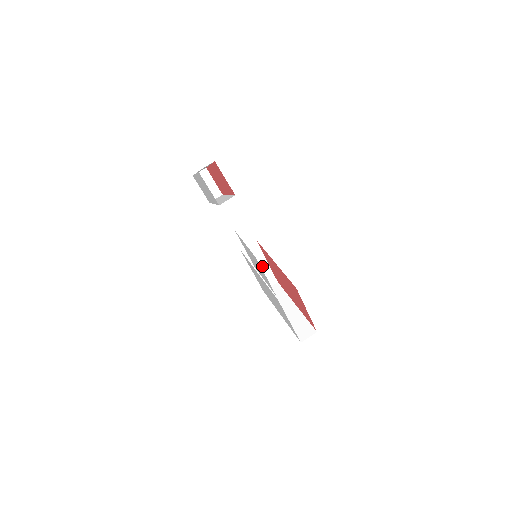
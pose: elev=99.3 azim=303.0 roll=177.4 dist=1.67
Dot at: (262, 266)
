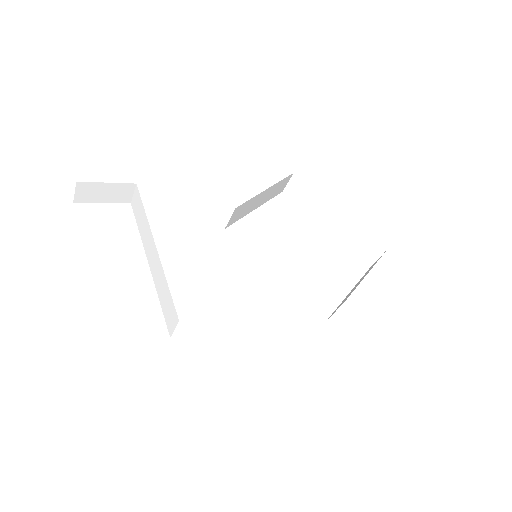
Dot at: (263, 196)
